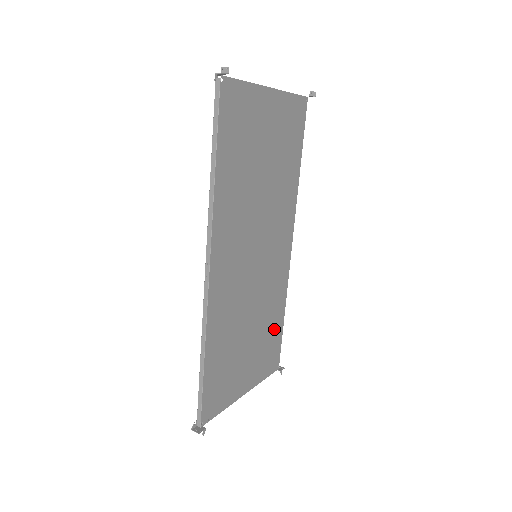
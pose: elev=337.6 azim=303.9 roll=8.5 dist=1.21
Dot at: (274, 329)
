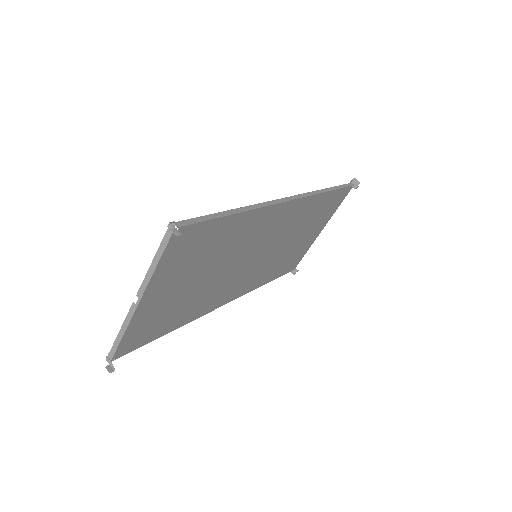
Dot at: (324, 204)
